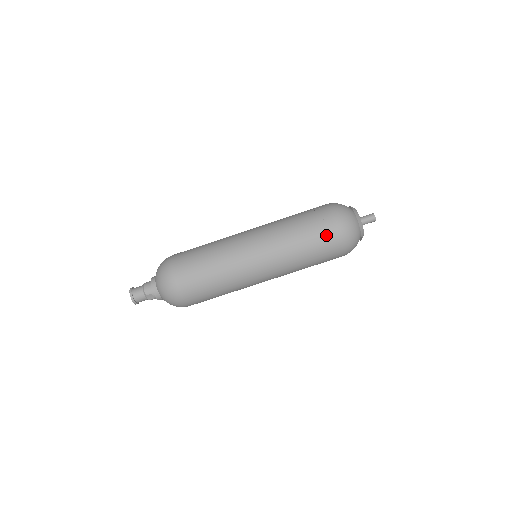
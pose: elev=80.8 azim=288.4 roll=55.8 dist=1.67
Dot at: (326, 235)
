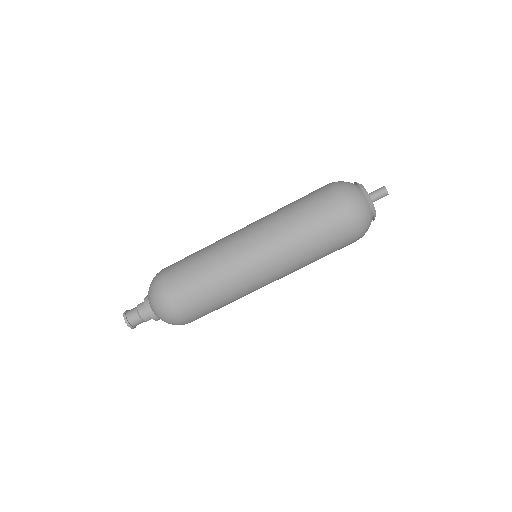
Dot at: (340, 242)
